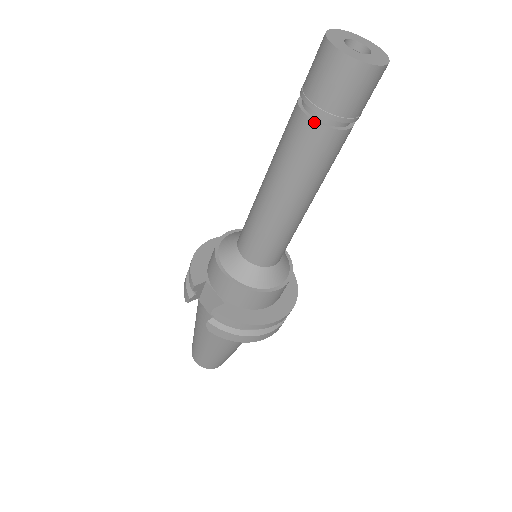
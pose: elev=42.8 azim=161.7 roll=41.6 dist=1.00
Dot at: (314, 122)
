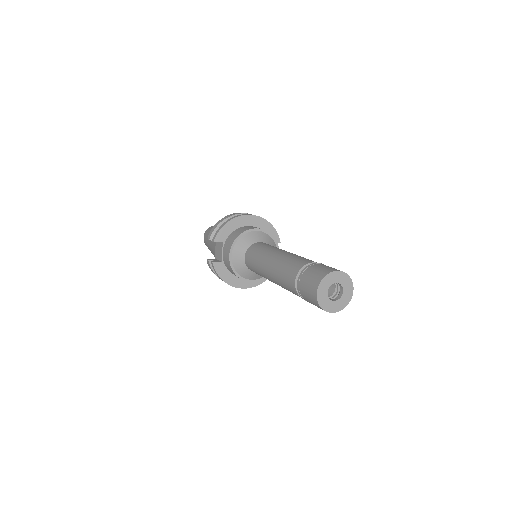
Dot at: (295, 288)
